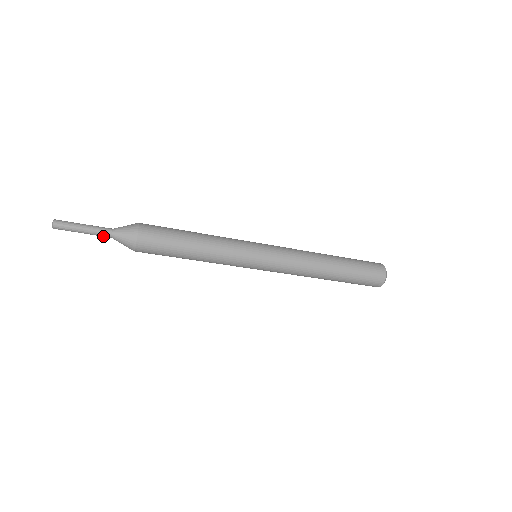
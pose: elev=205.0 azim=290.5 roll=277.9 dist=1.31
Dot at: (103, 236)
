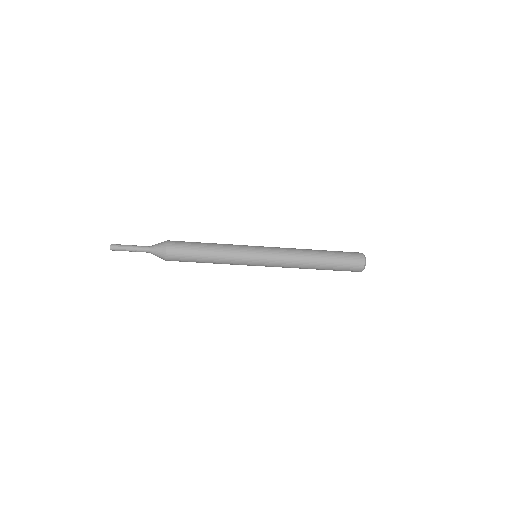
Dot at: (144, 251)
